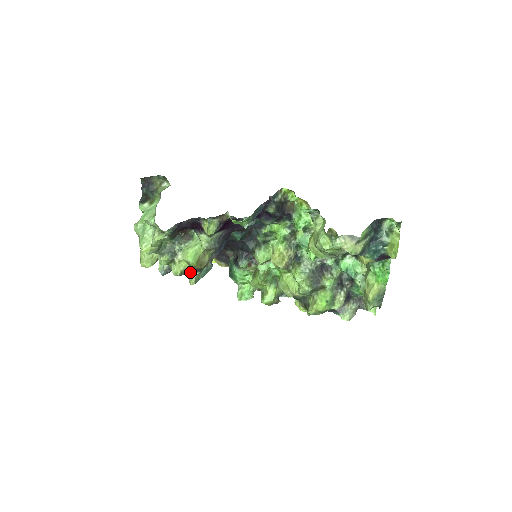
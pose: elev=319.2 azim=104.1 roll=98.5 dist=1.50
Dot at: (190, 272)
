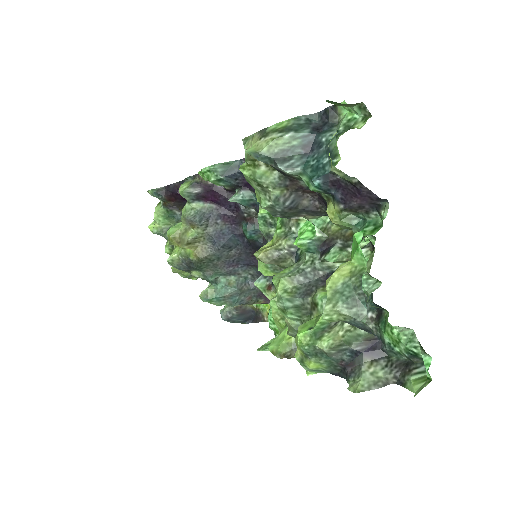
Dot at: (192, 271)
